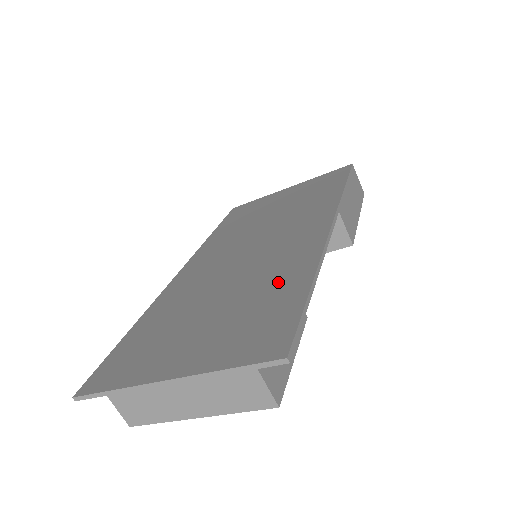
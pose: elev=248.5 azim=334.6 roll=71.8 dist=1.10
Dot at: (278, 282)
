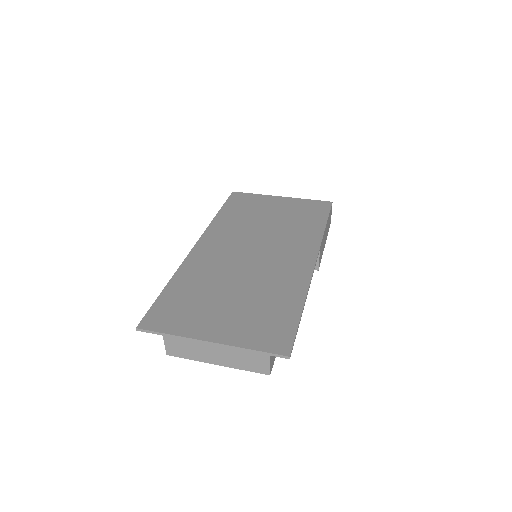
Dot at: (280, 296)
